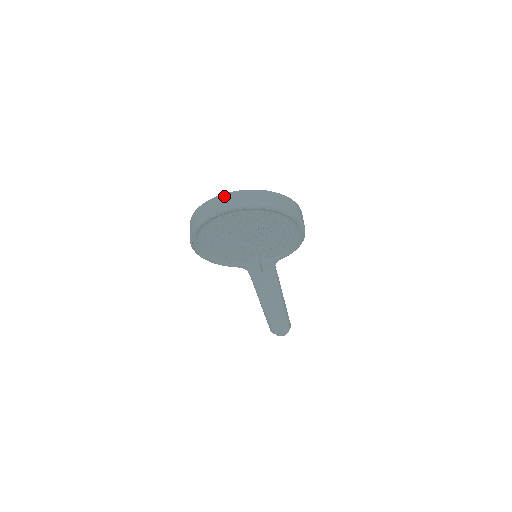
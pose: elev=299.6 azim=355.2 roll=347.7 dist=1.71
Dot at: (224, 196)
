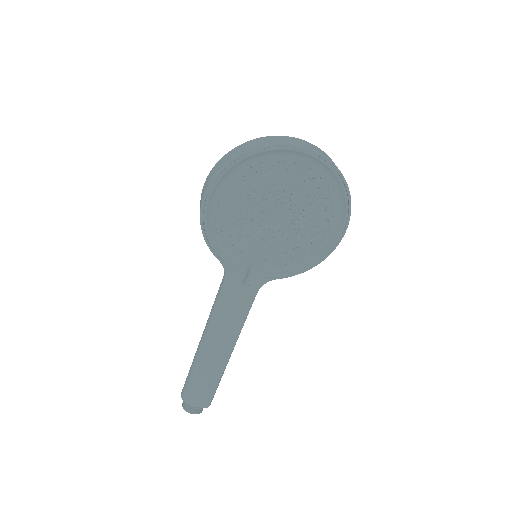
Dot at: (298, 139)
